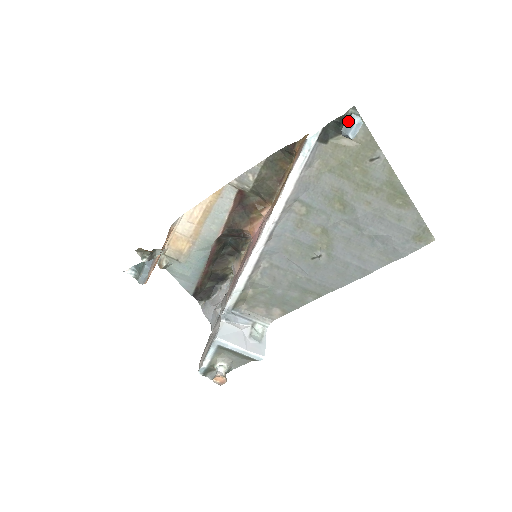
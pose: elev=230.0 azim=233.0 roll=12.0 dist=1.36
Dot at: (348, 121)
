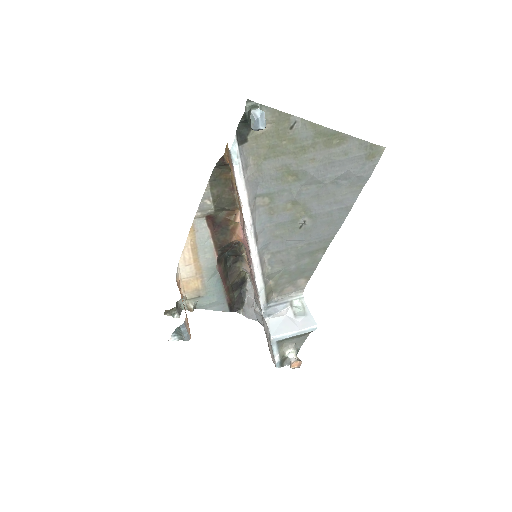
Dot at: (252, 119)
